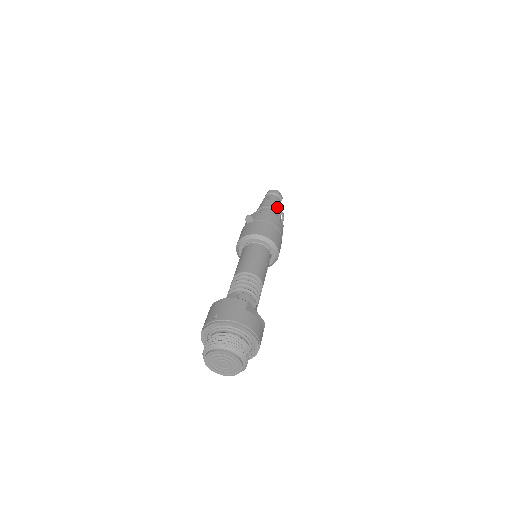
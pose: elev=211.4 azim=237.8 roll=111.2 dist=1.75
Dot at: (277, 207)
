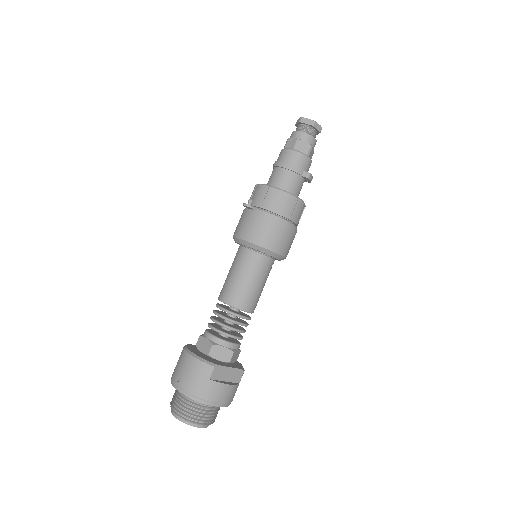
Dot at: (302, 163)
